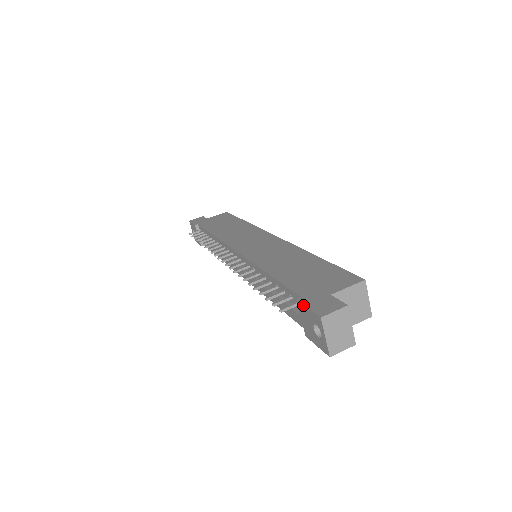
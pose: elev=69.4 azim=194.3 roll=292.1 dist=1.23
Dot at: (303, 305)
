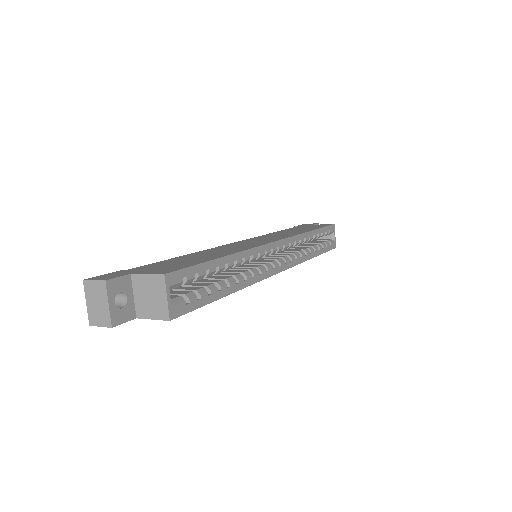
Dot at: (112, 273)
